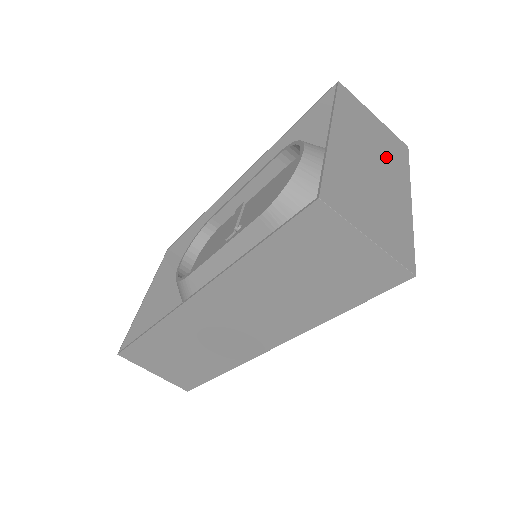
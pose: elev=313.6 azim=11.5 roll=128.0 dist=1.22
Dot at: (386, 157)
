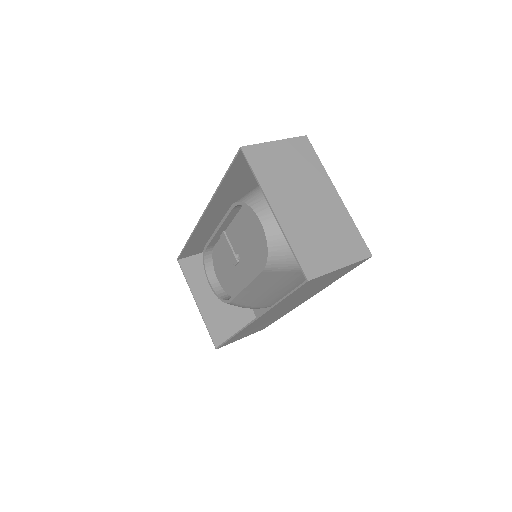
Dot at: (305, 176)
